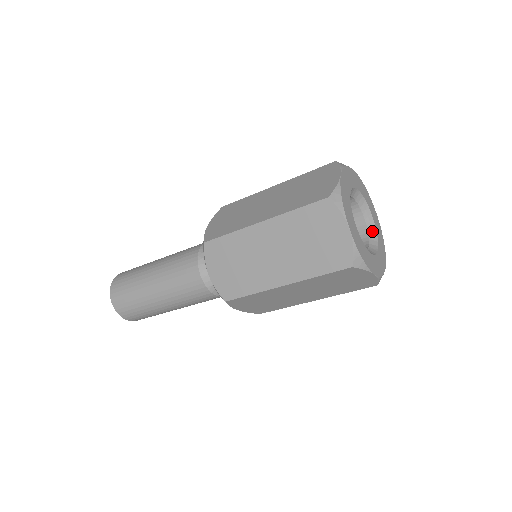
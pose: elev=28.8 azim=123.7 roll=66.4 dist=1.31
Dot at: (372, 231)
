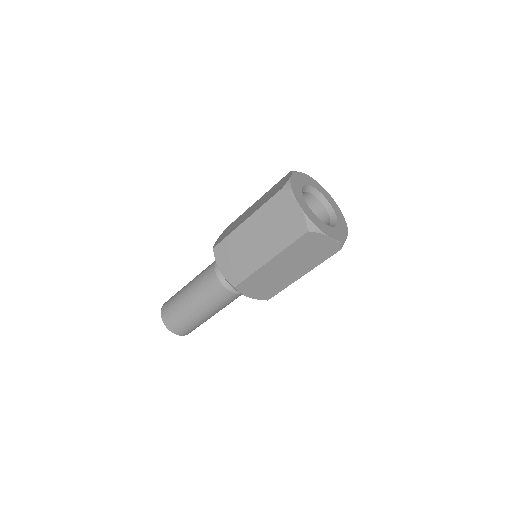
Dot at: (331, 226)
